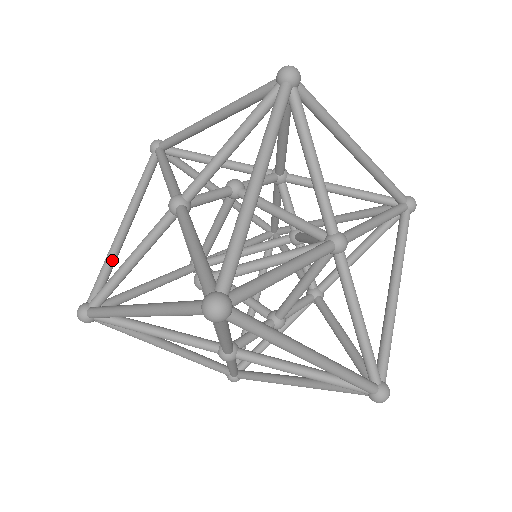
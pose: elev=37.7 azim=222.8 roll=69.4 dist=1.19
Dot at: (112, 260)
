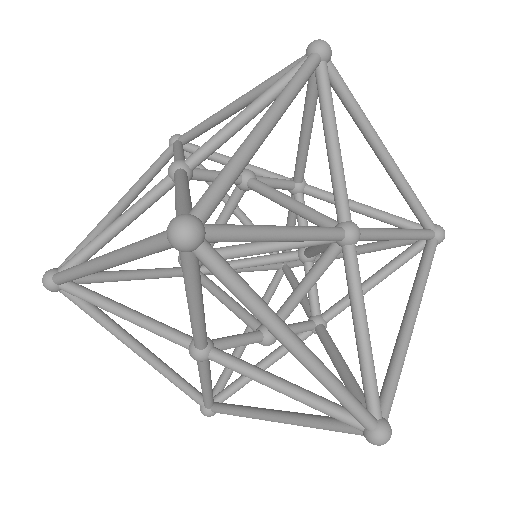
Dot at: (98, 233)
